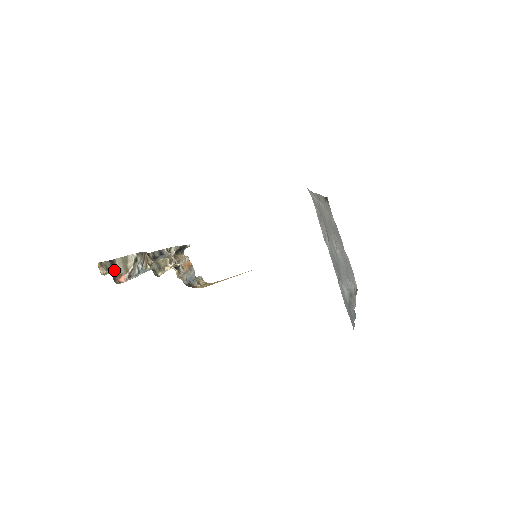
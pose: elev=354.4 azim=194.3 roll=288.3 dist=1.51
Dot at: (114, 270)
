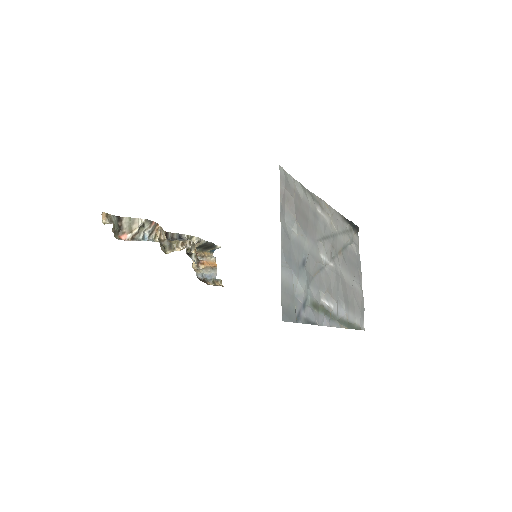
Dot at: (118, 226)
